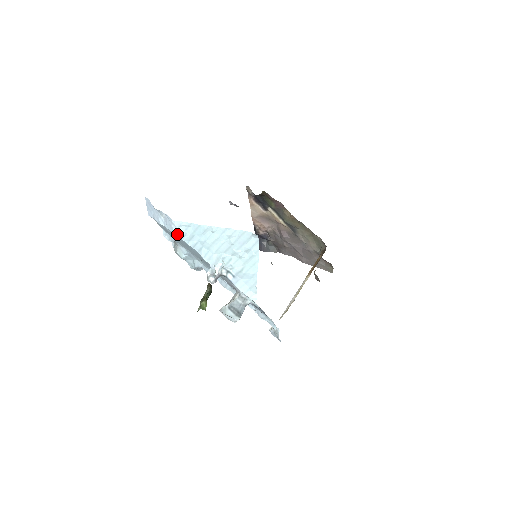
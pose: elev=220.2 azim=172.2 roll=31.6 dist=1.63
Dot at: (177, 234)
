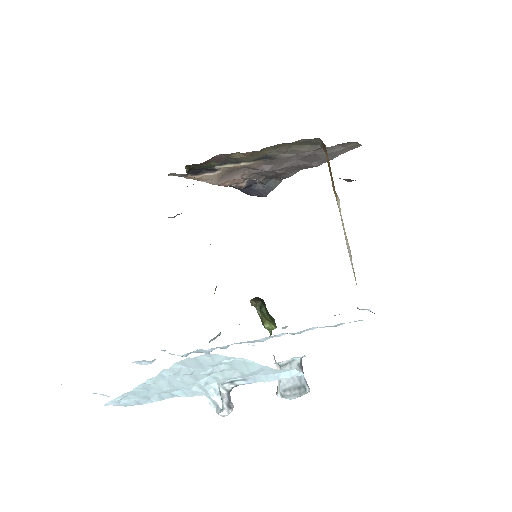
Dot at: occluded
